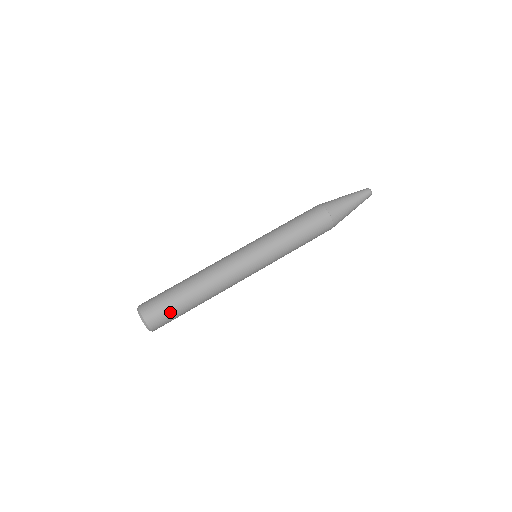
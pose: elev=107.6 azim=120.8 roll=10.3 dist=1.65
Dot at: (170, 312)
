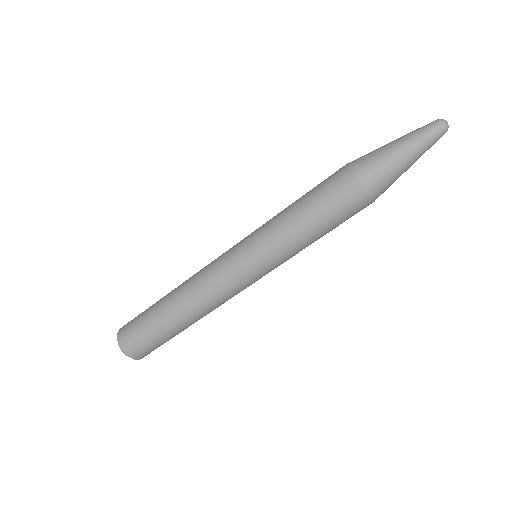
Dot at: occluded
